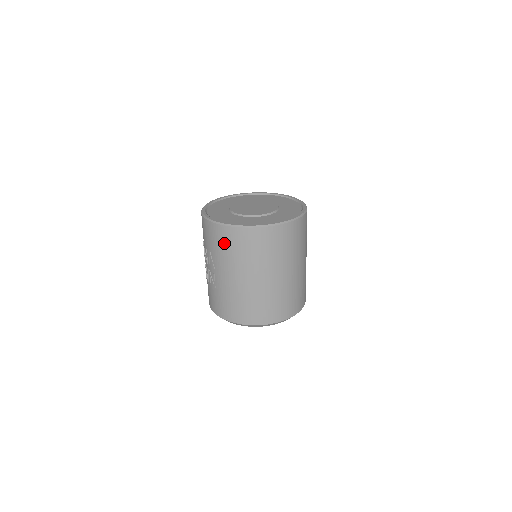
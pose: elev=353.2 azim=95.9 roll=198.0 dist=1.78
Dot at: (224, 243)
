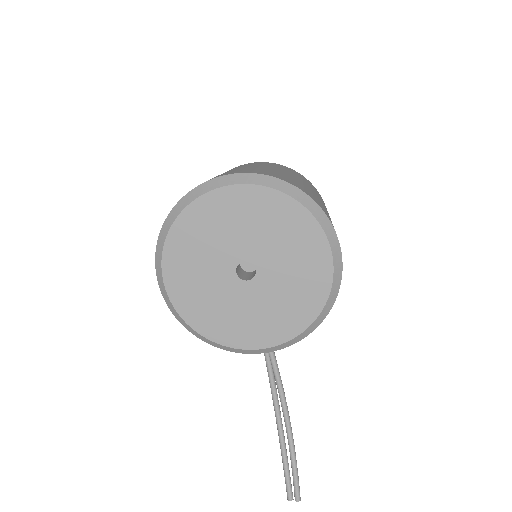
Dot at: occluded
